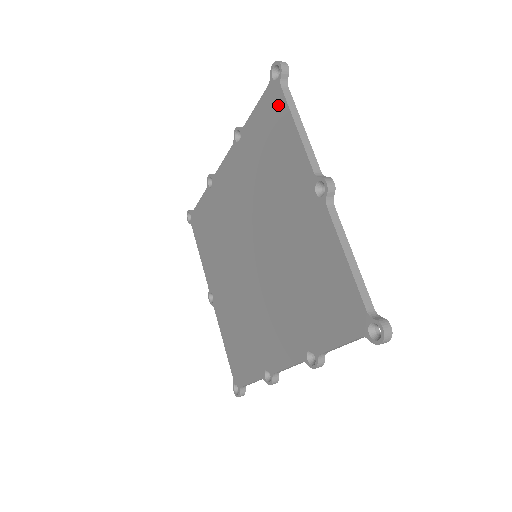
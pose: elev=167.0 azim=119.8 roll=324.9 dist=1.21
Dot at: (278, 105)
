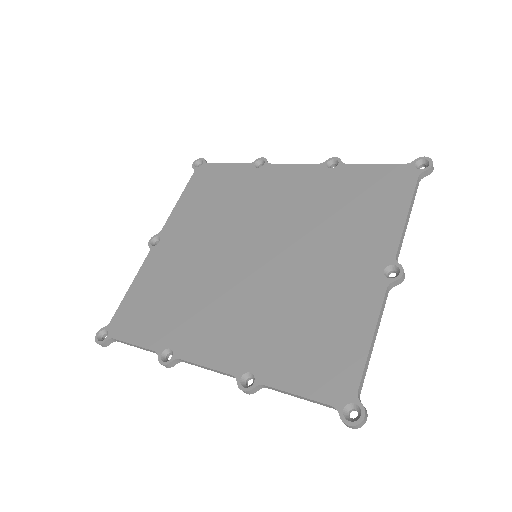
Dot at: (403, 184)
